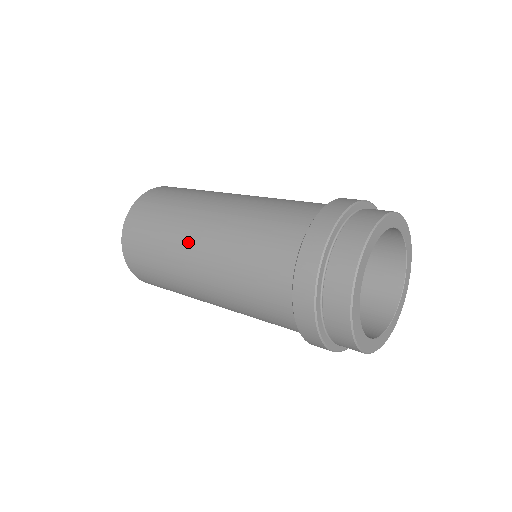
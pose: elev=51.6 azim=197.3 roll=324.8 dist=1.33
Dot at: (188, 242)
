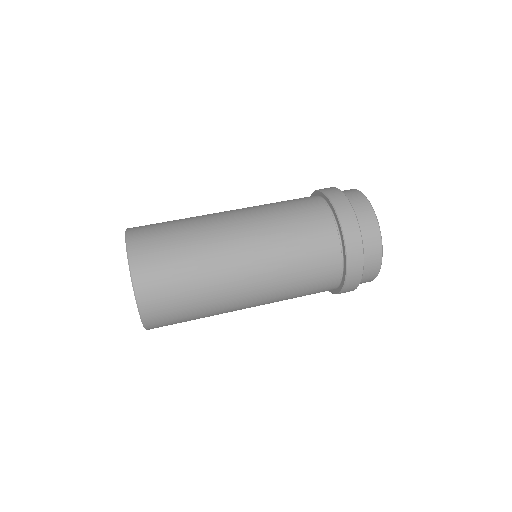
Dot at: (237, 302)
